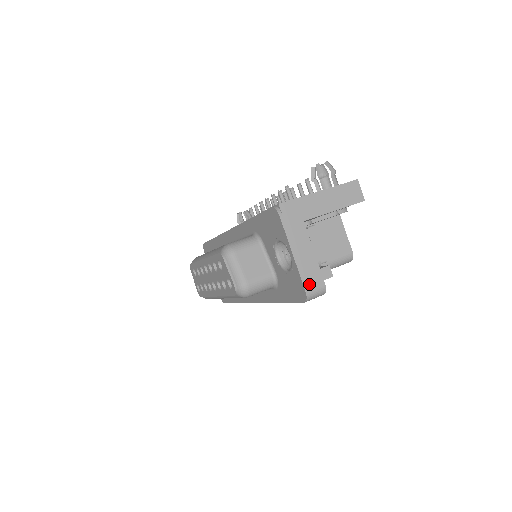
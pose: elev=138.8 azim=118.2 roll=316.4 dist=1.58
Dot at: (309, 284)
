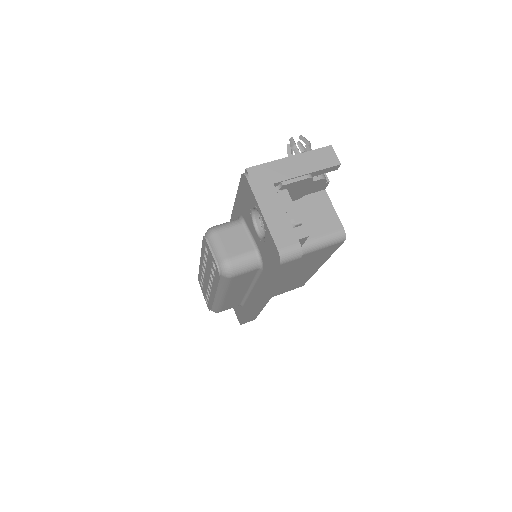
Dot at: (281, 243)
